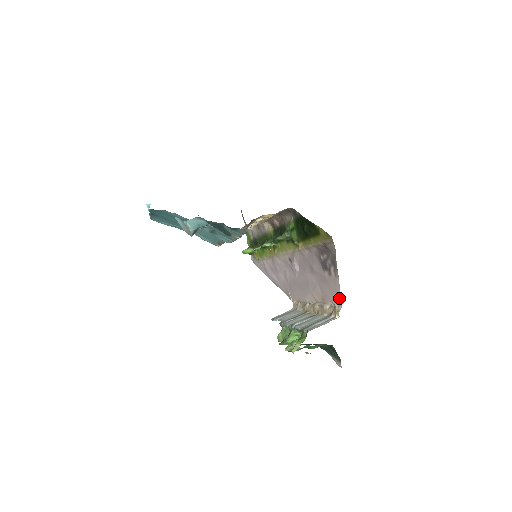
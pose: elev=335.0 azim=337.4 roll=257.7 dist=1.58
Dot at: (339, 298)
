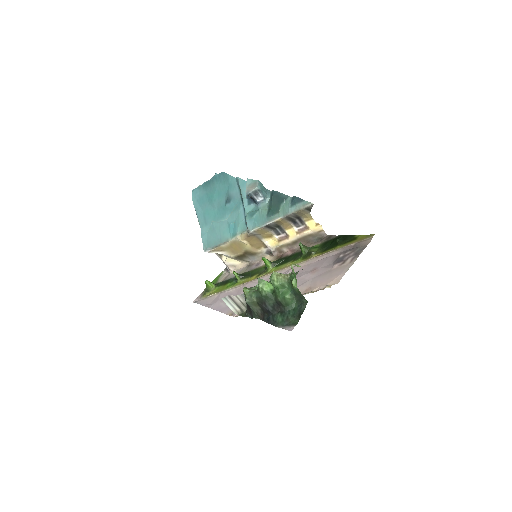
Dot at: (340, 277)
